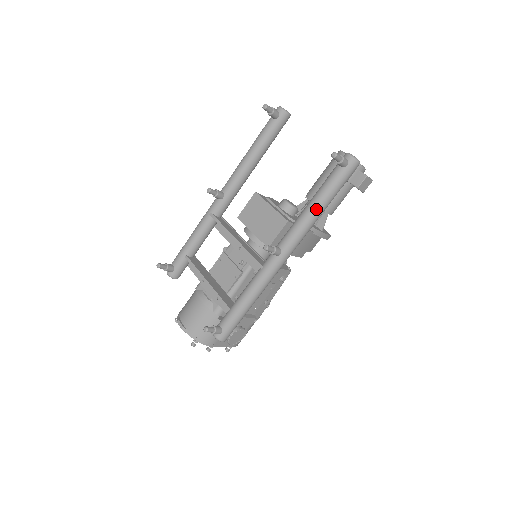
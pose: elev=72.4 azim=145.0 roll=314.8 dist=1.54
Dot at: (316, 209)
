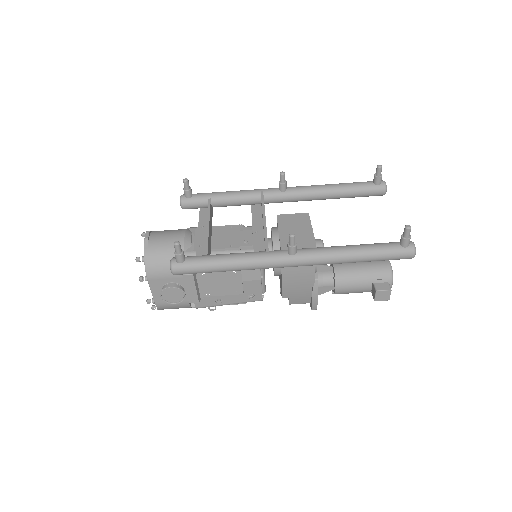
Dot at: (353, 253)
